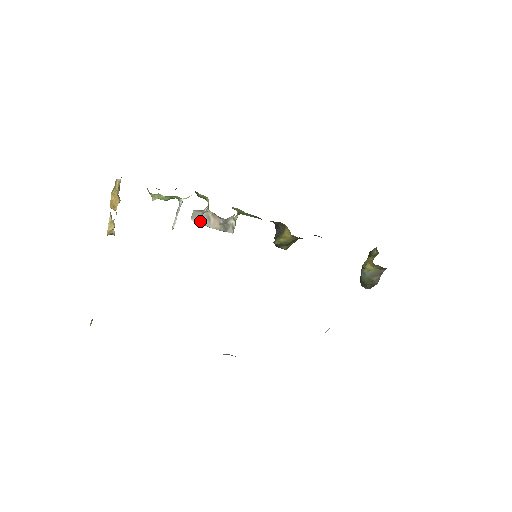
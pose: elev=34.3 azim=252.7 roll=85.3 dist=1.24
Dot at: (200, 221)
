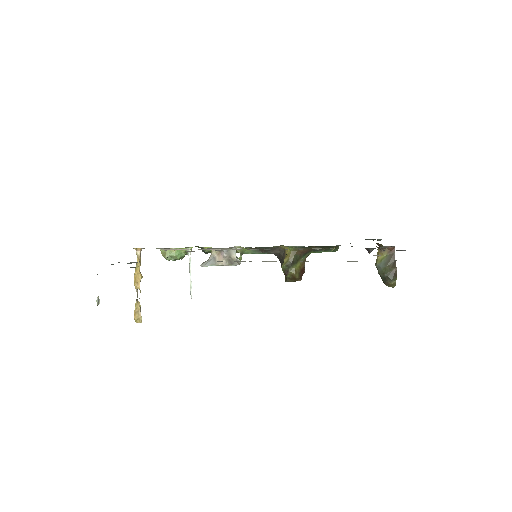
Dot at: (208, 263)
